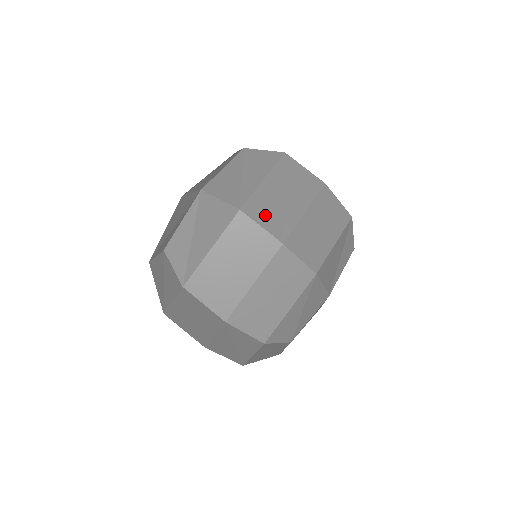
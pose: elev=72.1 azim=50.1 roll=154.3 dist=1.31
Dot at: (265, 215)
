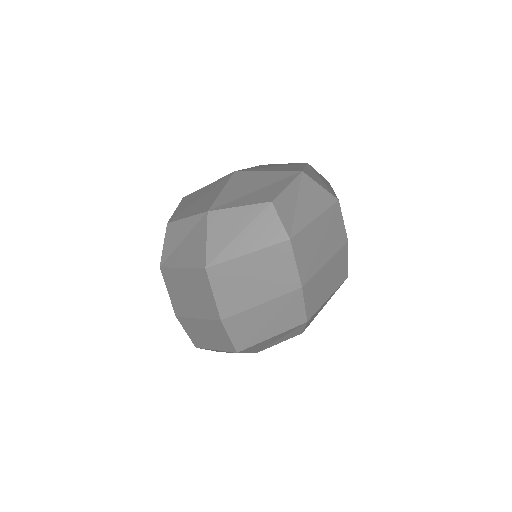
Dot at: occluded
